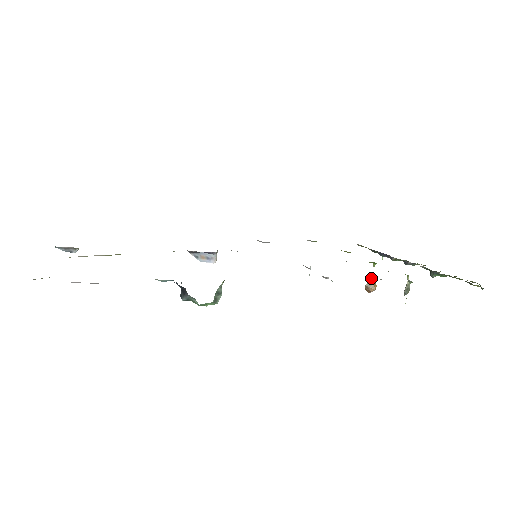
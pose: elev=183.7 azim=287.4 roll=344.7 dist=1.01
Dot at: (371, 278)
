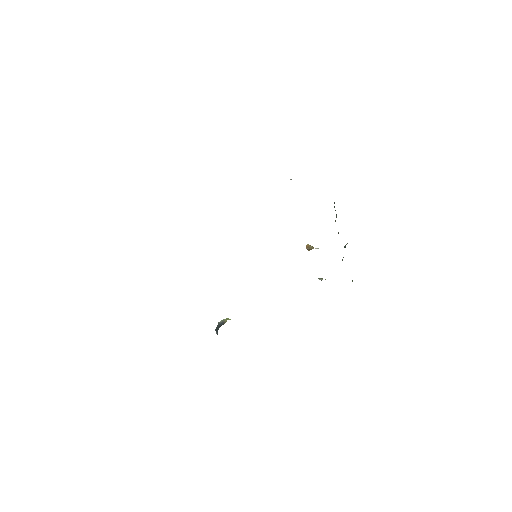
Dot at: occluded
